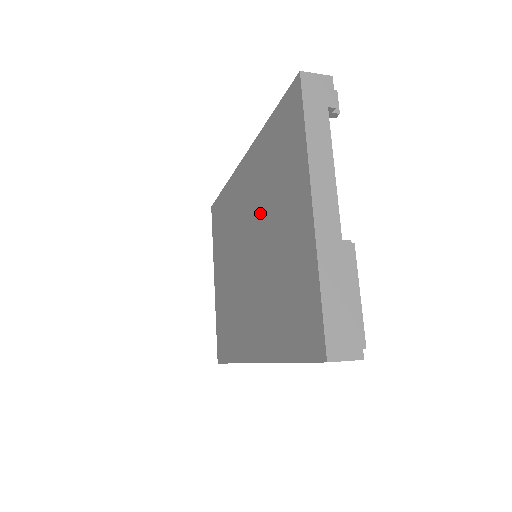
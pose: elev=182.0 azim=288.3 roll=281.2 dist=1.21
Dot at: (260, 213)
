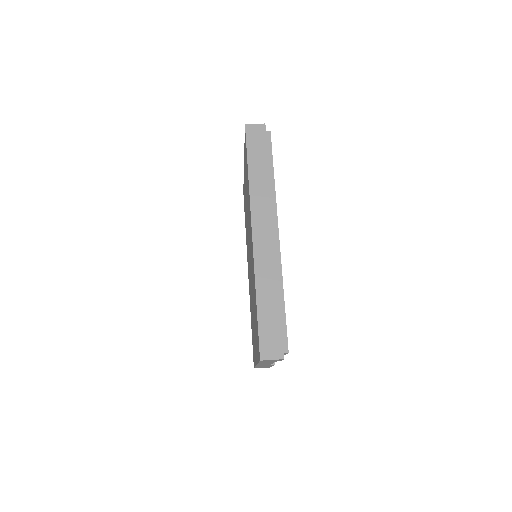
Dot at: (252, 283)
